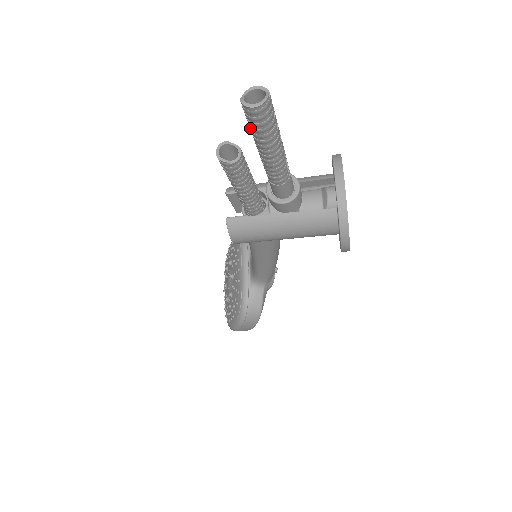
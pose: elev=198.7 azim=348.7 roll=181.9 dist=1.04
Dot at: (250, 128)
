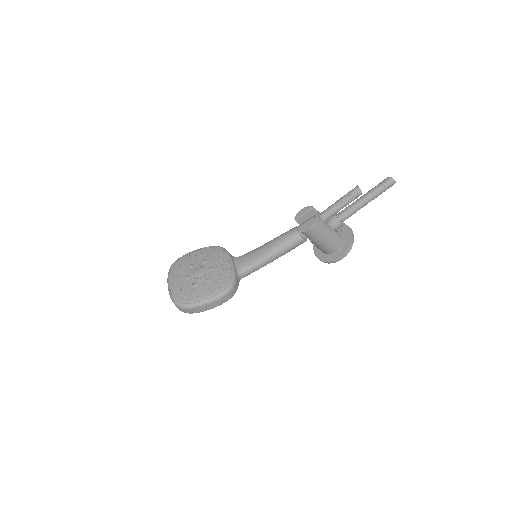
Dot at: (381, 187)
